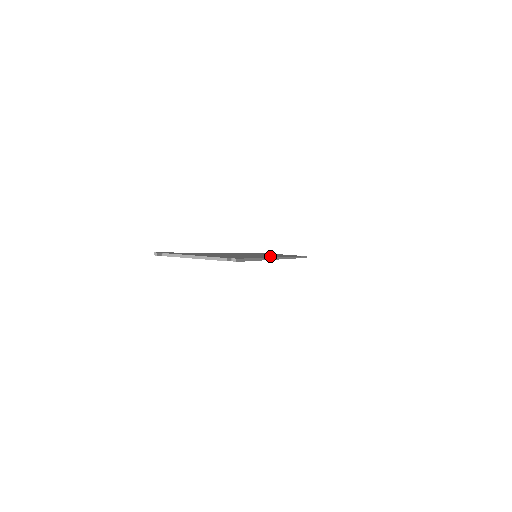
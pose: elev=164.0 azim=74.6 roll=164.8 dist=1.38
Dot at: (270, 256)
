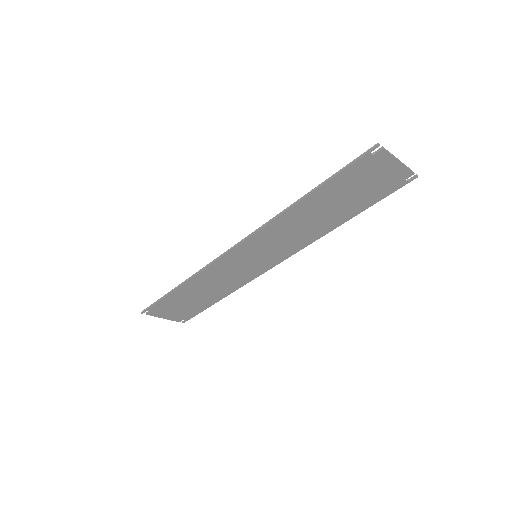
Dot at: (284, 251)
